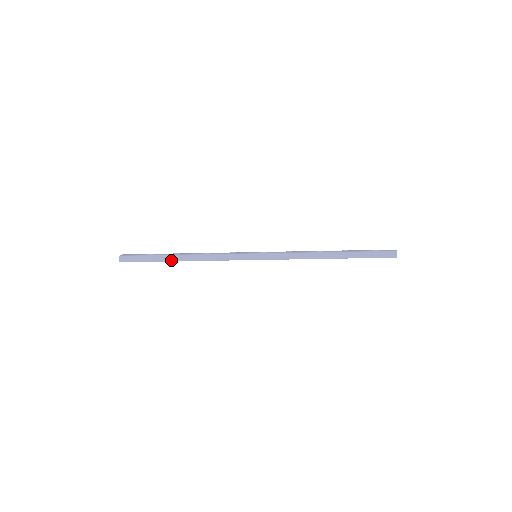
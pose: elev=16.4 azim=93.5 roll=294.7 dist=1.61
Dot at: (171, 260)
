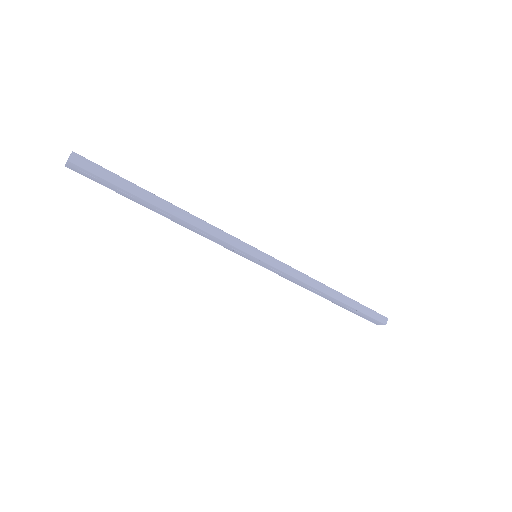
Dot at: (152, 201)
